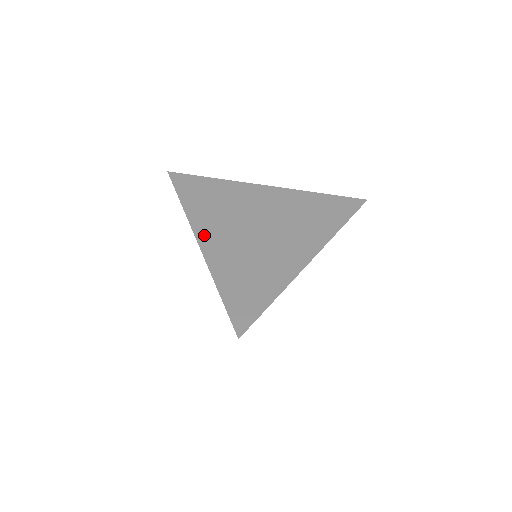
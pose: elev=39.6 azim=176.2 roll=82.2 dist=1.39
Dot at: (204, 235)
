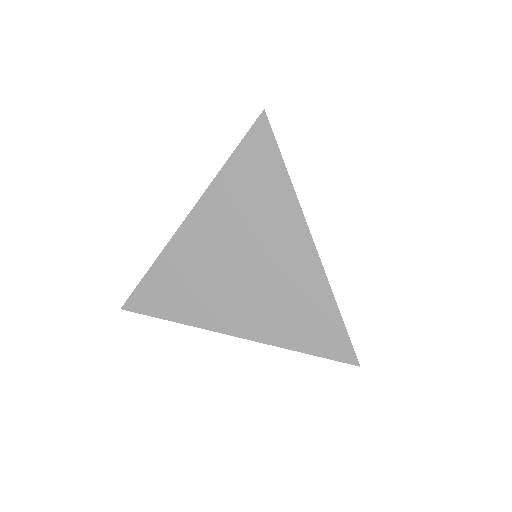
Dot at: (226, 325)
